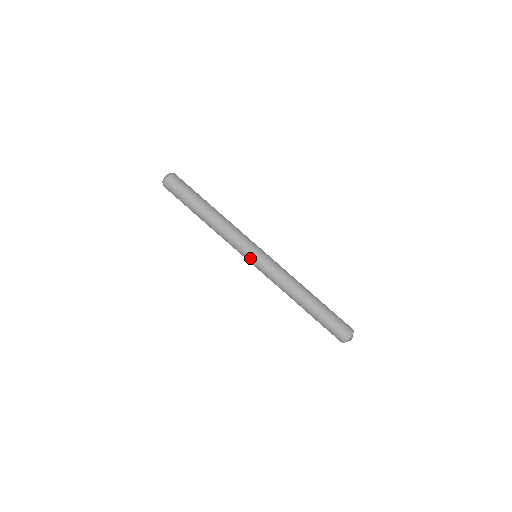
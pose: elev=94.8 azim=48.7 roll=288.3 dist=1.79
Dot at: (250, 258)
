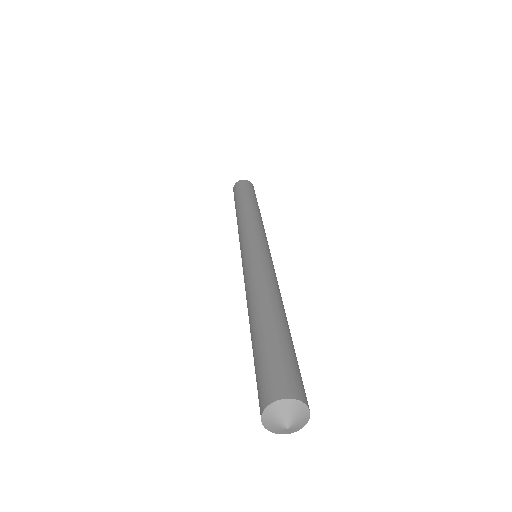
Dot at: (242, 249)
